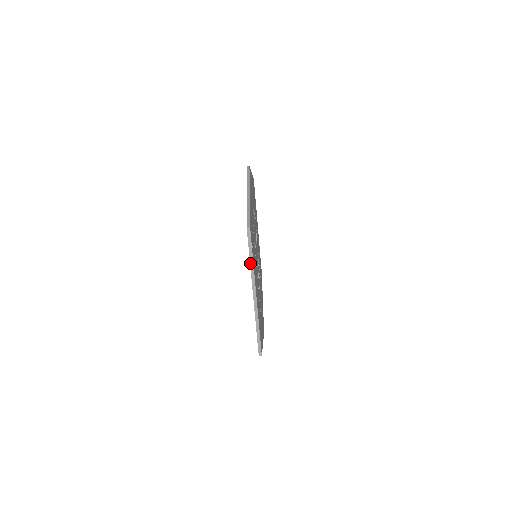
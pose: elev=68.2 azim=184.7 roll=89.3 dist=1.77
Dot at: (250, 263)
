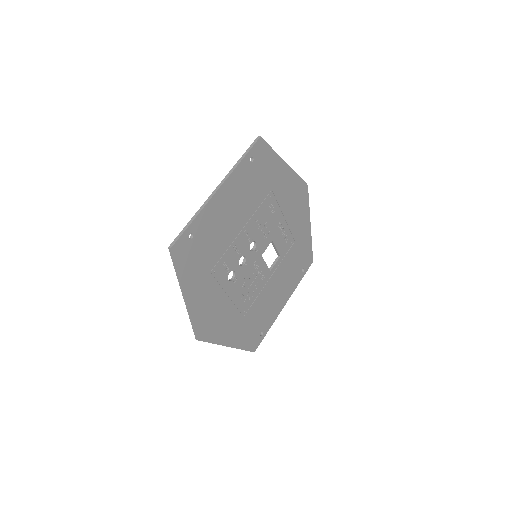
Dot at: (237, 162)
